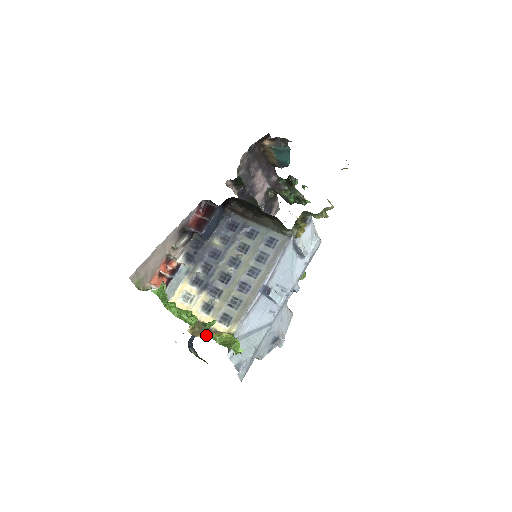
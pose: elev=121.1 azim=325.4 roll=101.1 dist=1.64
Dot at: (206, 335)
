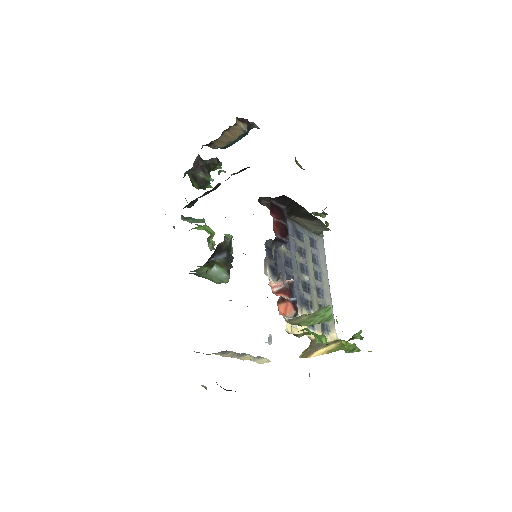
Dot at: (321, 351)
